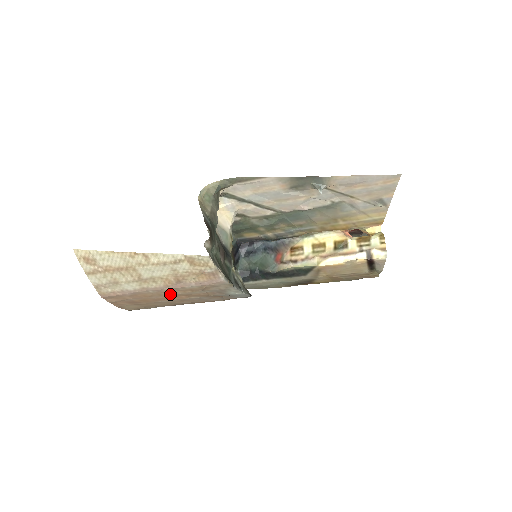
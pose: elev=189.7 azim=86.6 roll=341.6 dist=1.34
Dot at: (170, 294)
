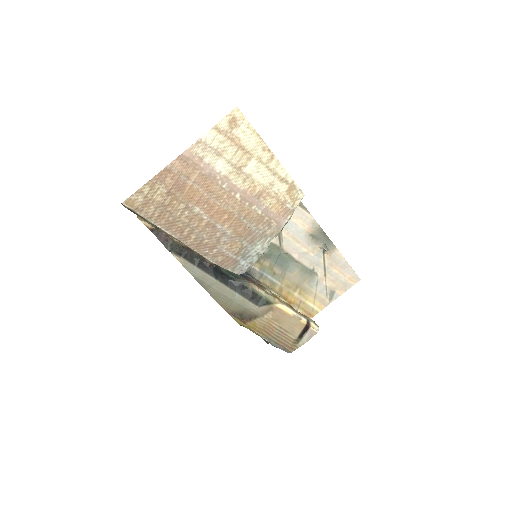
Dot at: (226, 204)
